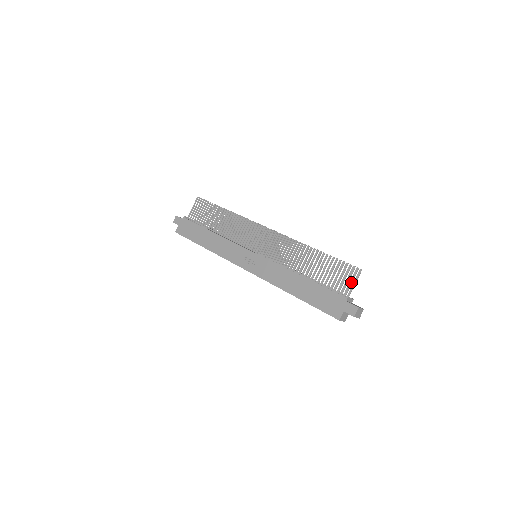
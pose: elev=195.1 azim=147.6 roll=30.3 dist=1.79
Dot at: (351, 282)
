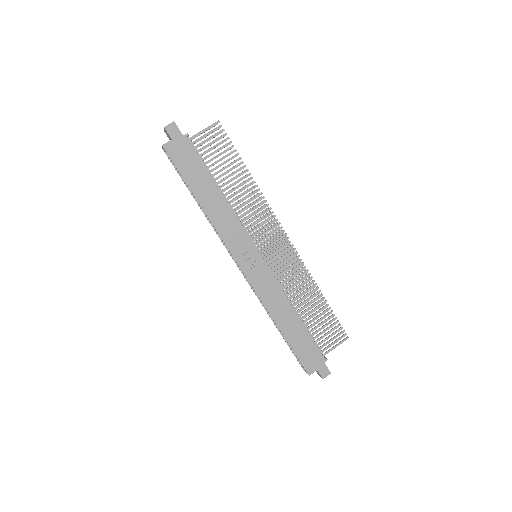
Dot at: (336, 346)
